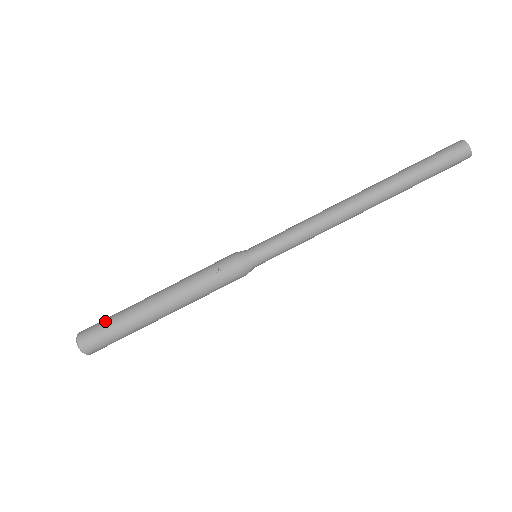
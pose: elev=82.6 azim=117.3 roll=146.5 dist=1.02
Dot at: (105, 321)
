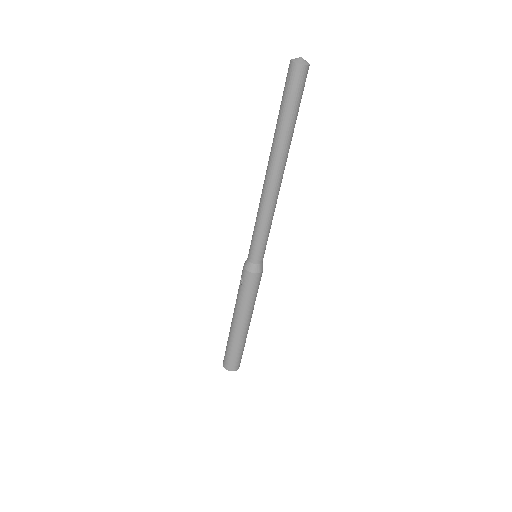
Dot at: (226, 347)
